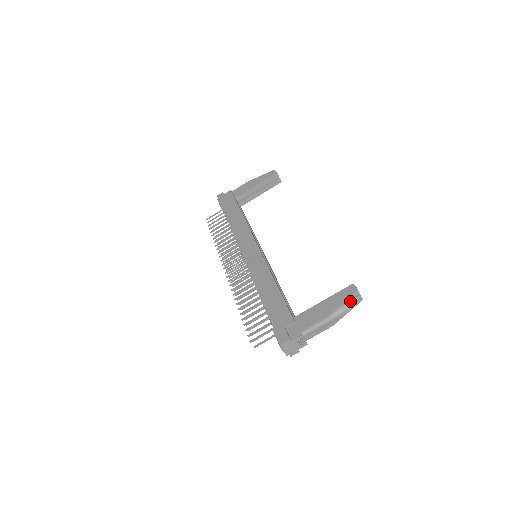
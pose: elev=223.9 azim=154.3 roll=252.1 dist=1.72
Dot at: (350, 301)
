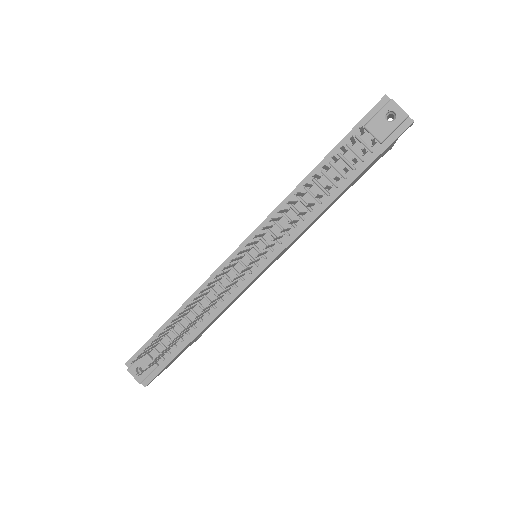
Dot at: occluded
